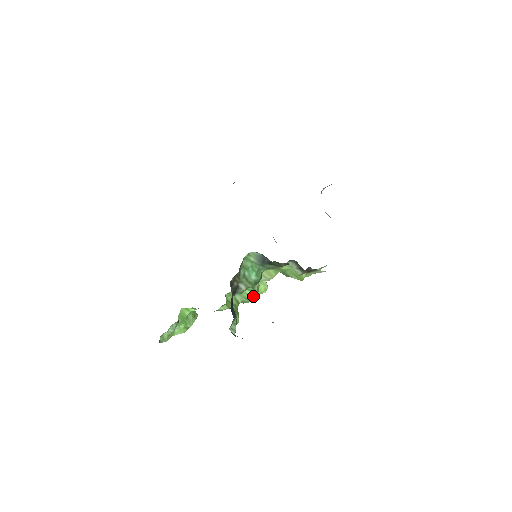
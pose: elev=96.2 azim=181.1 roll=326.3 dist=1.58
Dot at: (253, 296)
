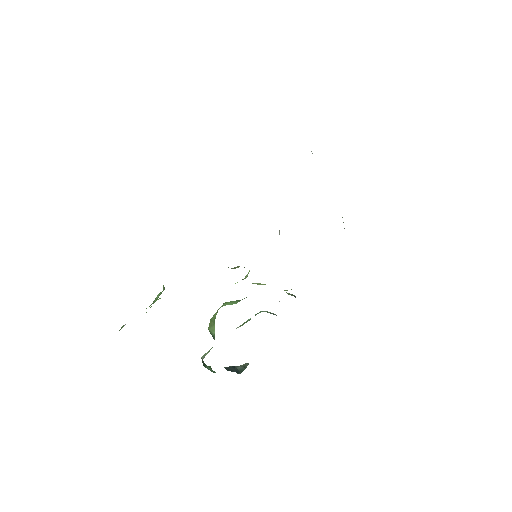
Dot at: occluded
